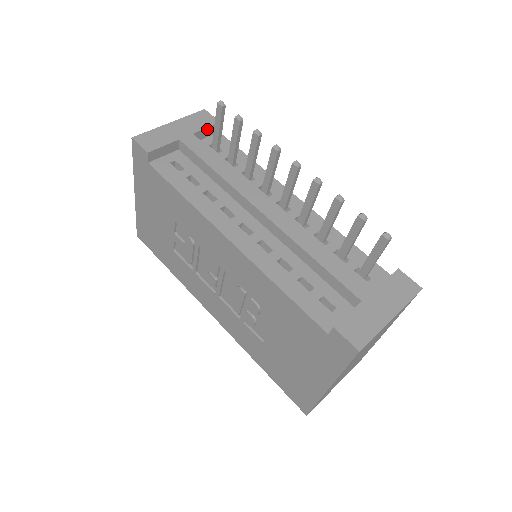
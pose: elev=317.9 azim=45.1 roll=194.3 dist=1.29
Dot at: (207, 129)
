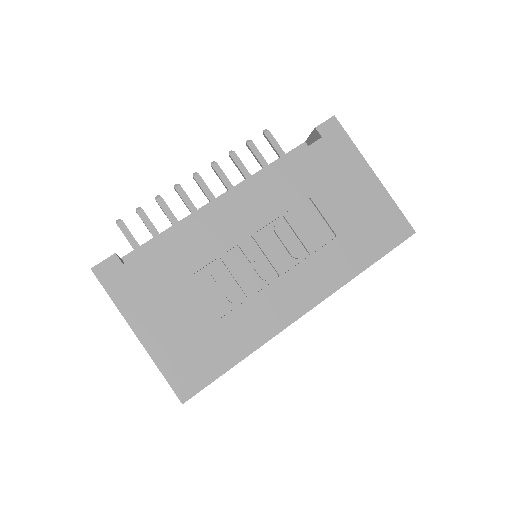
Dot at: occluded
